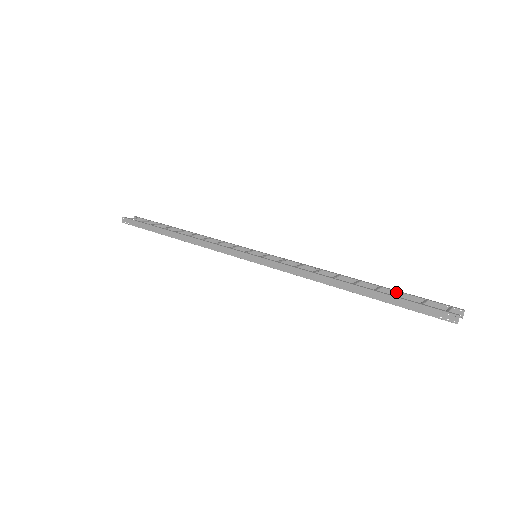
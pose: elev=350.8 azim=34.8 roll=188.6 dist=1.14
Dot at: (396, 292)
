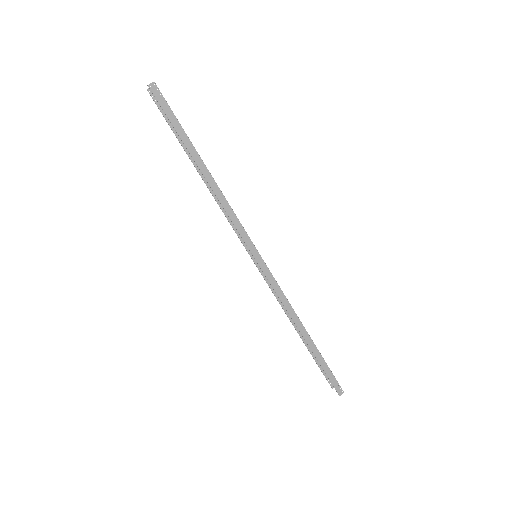
Dot at: occluded
